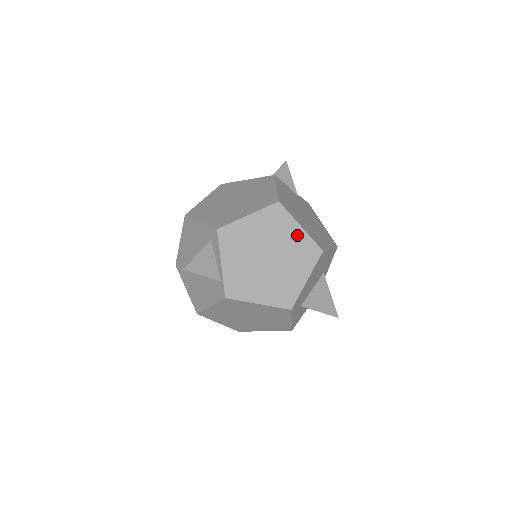
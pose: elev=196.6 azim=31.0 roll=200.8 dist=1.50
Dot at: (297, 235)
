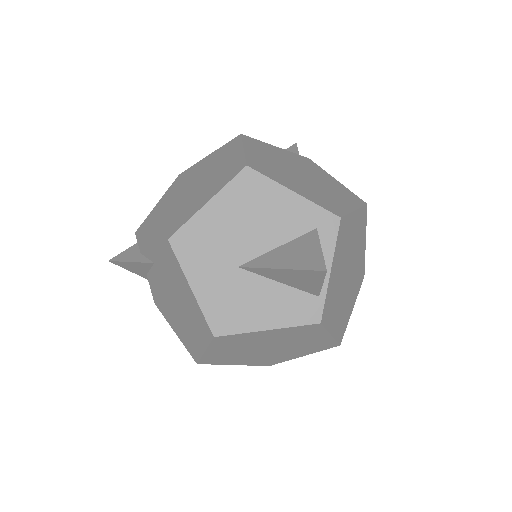
Dot at: (362, 251)
